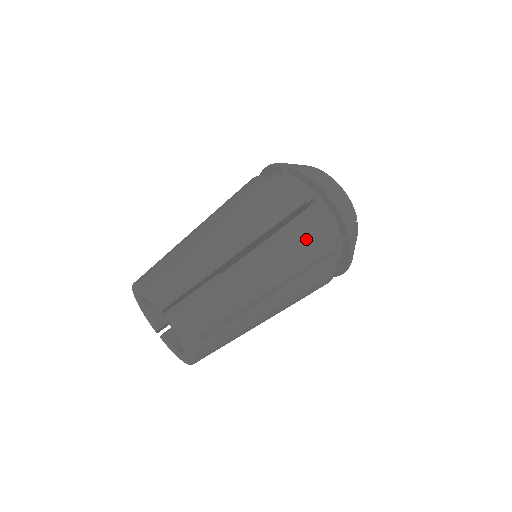
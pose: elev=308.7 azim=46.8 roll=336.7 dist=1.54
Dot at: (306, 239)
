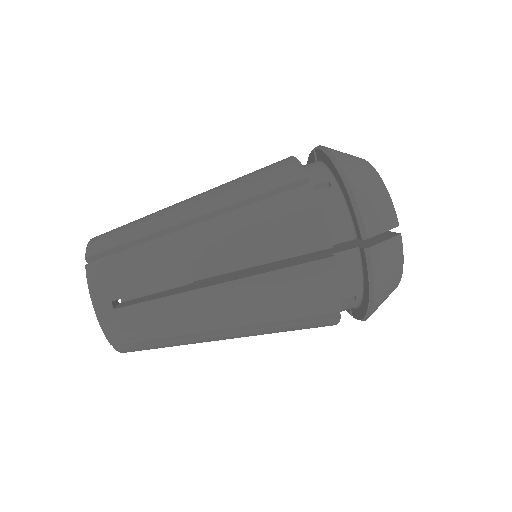
Dot at: (306, 328)
